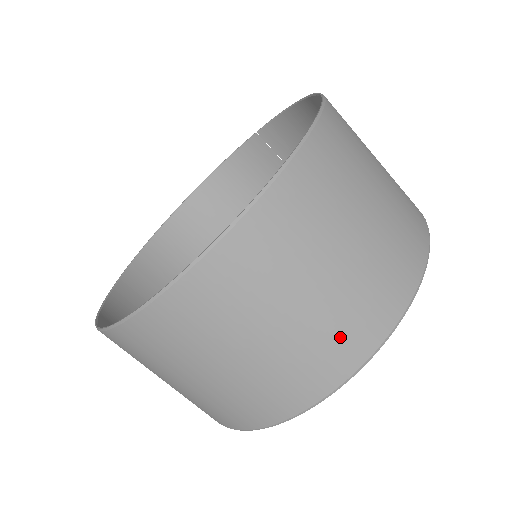
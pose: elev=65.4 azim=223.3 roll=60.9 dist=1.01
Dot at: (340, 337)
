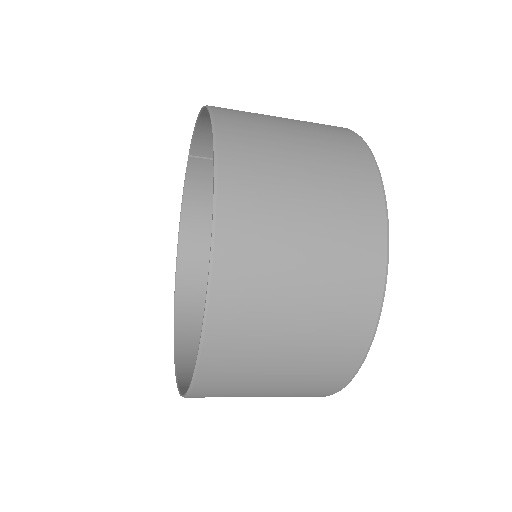
Dot at: (350, 290)
